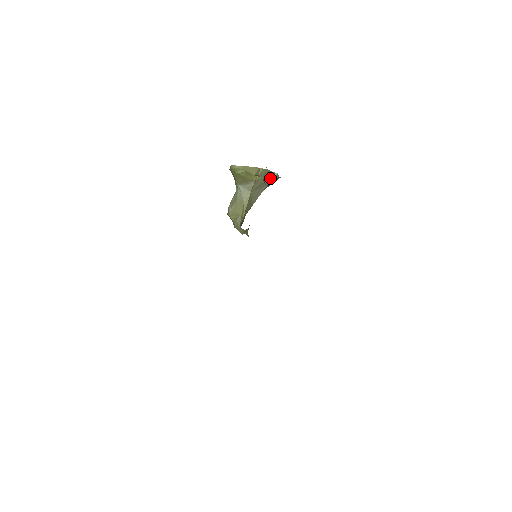
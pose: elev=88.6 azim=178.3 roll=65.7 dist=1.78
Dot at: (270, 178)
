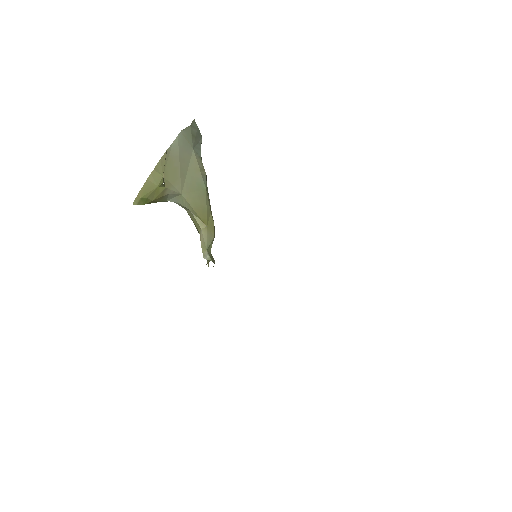
Dot at: (183, 145)
